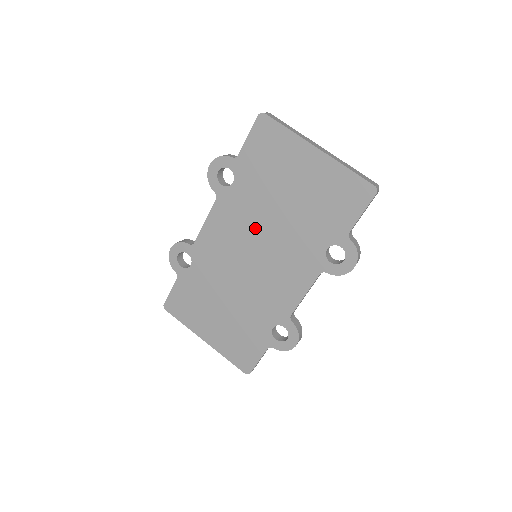
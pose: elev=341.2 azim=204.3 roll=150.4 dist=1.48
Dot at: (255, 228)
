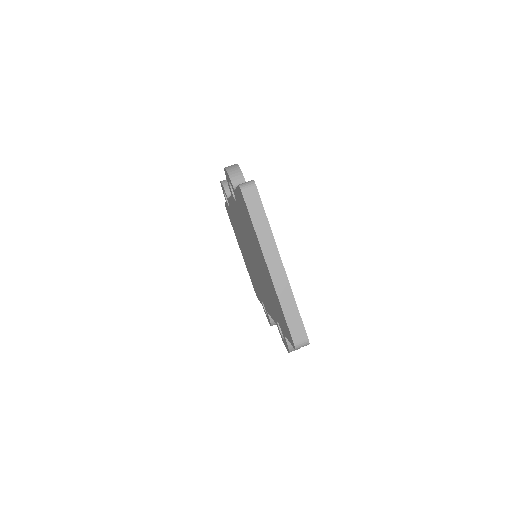
Dot at: (249, 246)
